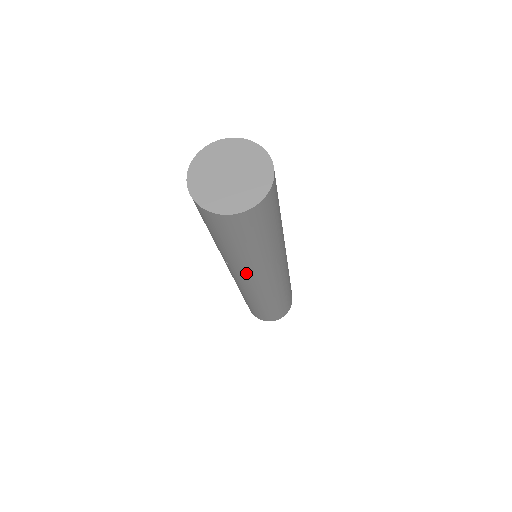
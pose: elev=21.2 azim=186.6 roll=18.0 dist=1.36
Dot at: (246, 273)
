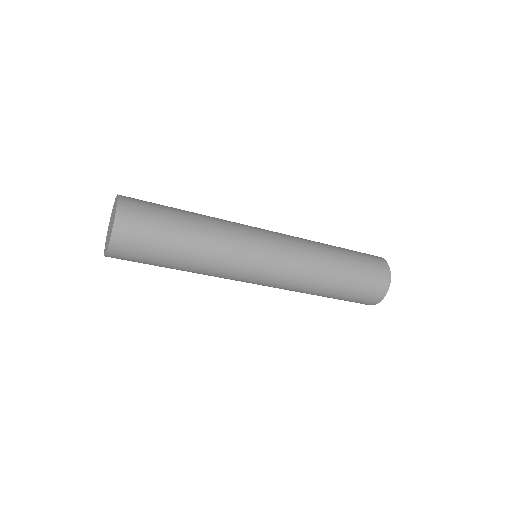
Dot at: occluded
